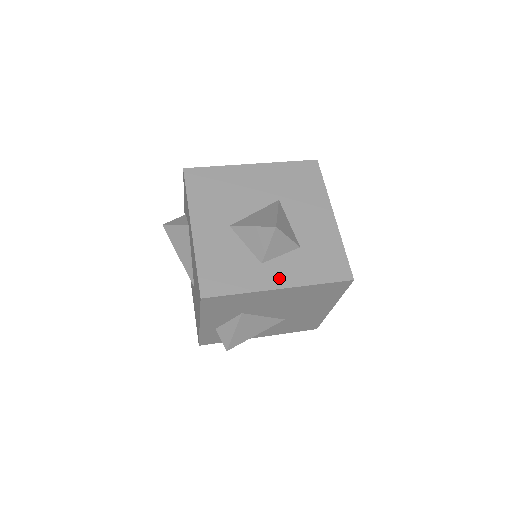
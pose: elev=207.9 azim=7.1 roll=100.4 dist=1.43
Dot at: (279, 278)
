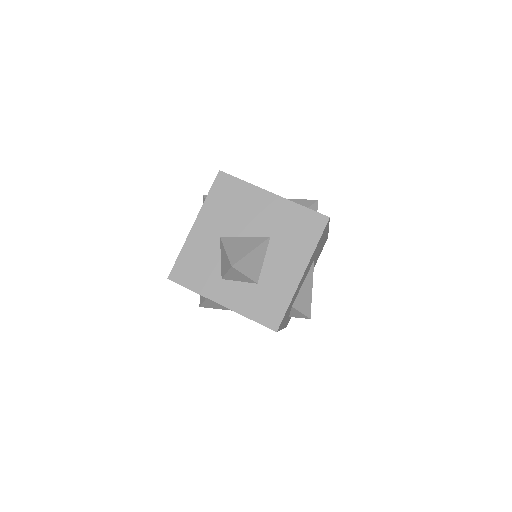
Dot at: (226, 297)
